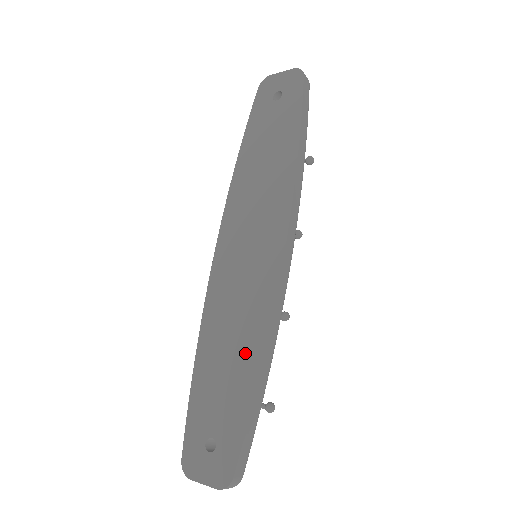
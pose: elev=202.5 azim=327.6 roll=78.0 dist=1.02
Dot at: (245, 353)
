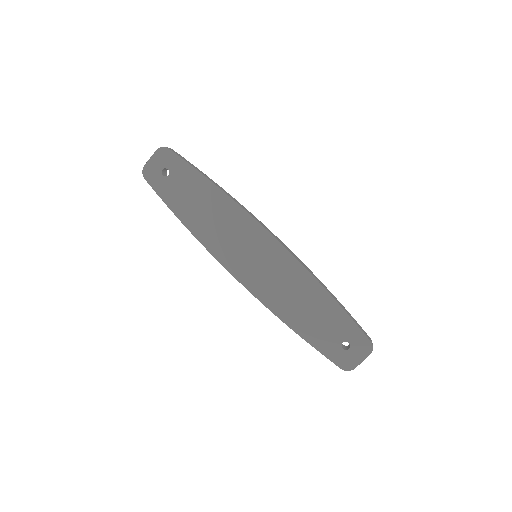
Dot at: (312, 296)
